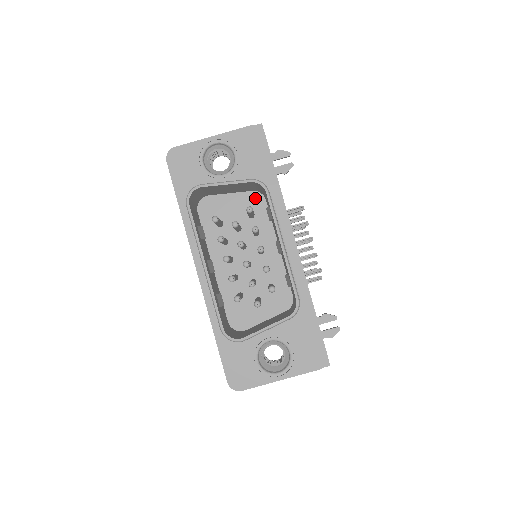
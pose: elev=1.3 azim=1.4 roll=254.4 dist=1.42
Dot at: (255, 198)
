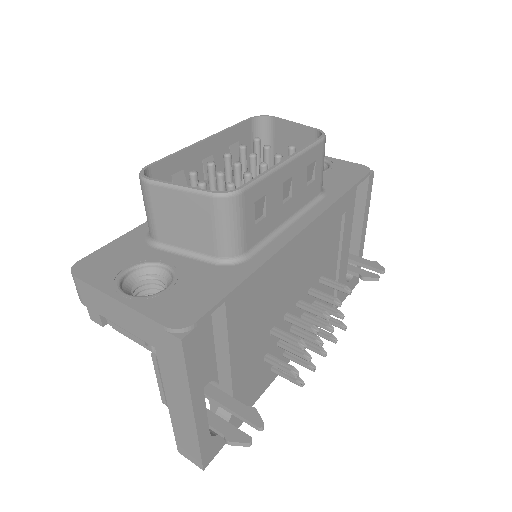
Dot at: occluded
